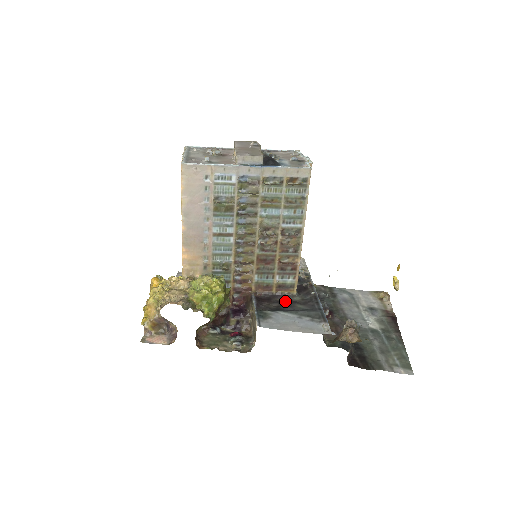
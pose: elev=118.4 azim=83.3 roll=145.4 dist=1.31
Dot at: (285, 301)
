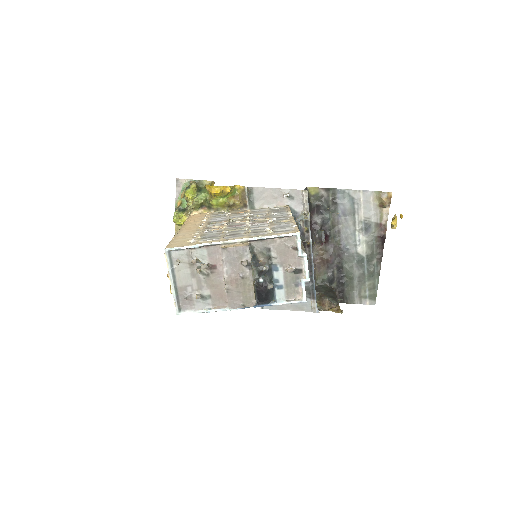
Dot at: occluded
